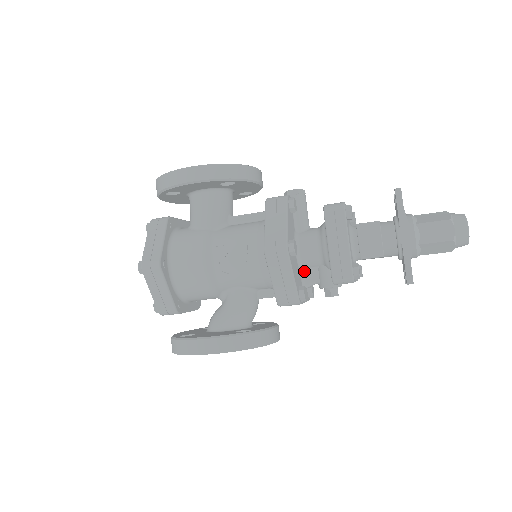
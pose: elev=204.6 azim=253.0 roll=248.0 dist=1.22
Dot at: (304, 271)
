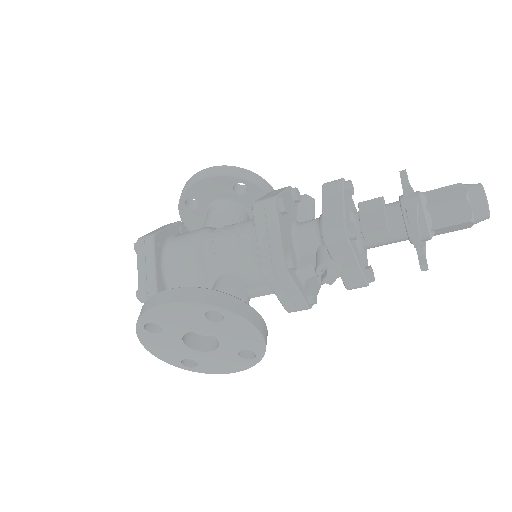
Dot at: (301, 257)
